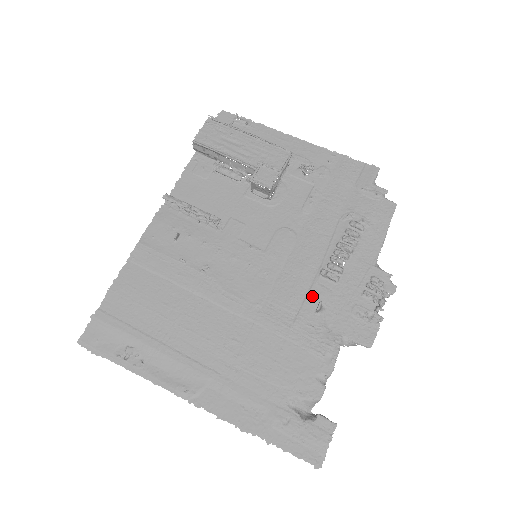
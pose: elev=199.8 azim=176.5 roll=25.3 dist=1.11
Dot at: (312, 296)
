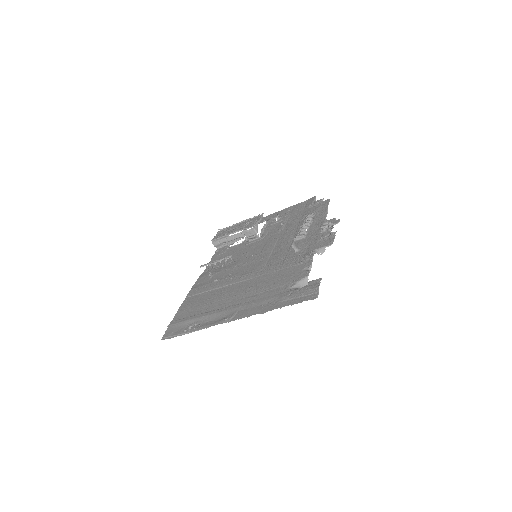
Dot at: (292, 249)
